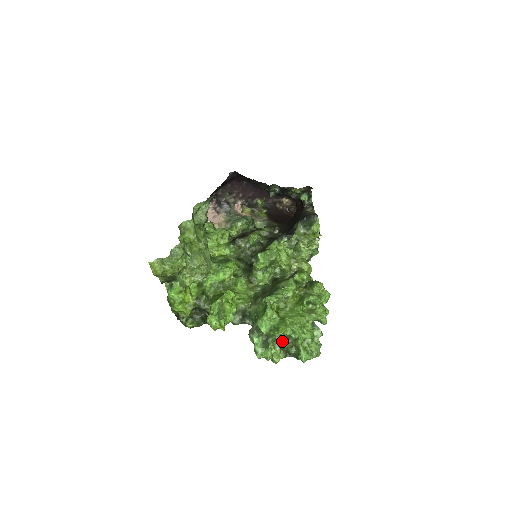
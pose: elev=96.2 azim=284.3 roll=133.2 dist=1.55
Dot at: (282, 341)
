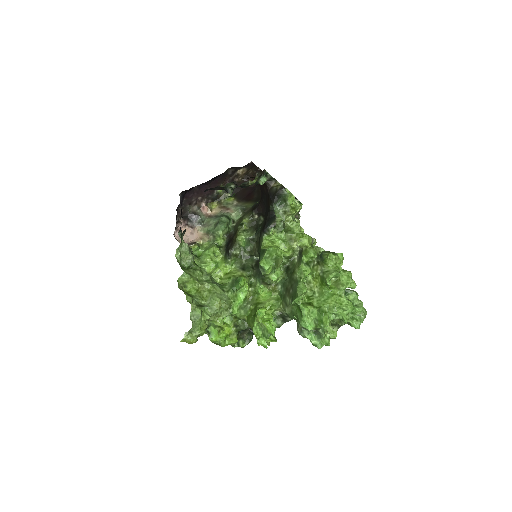
Dot at: (330, 323)
